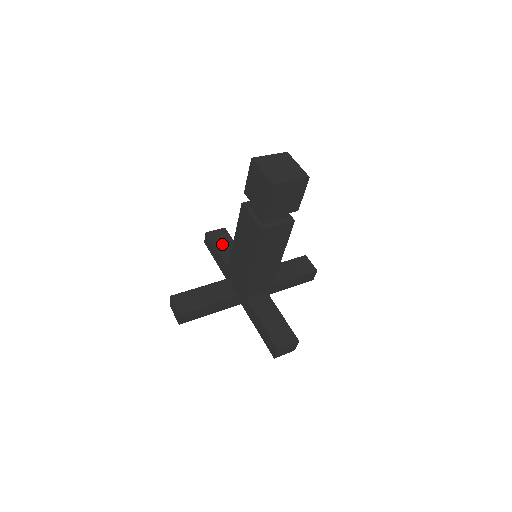
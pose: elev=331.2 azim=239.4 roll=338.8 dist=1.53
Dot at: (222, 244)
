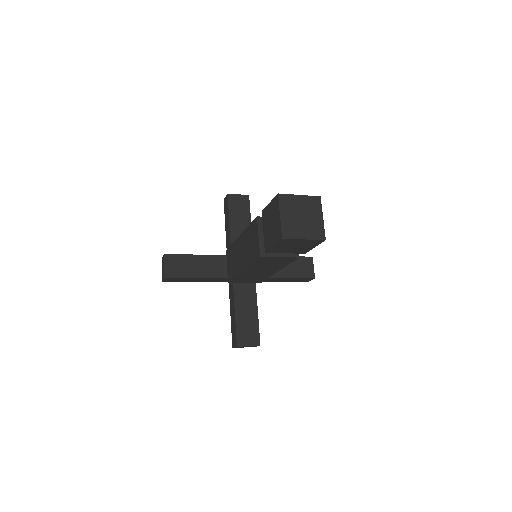
Dot at: (237, 214)
